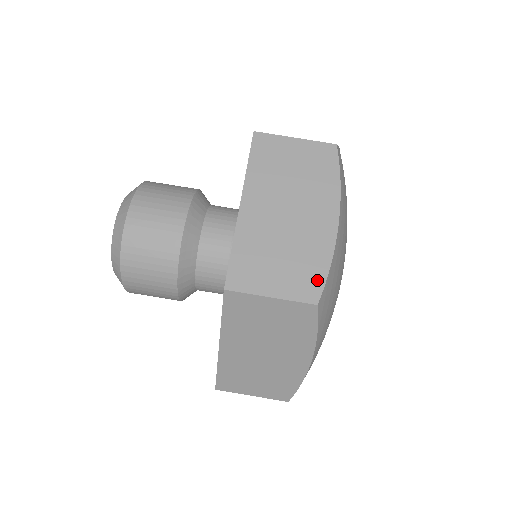
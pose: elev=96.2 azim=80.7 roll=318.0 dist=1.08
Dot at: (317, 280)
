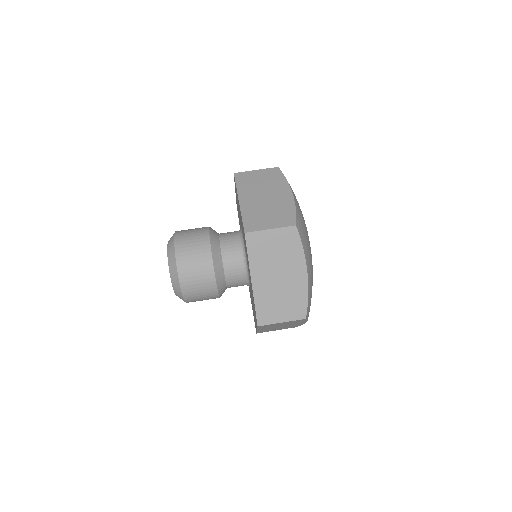
Dot at: (291, 216)
